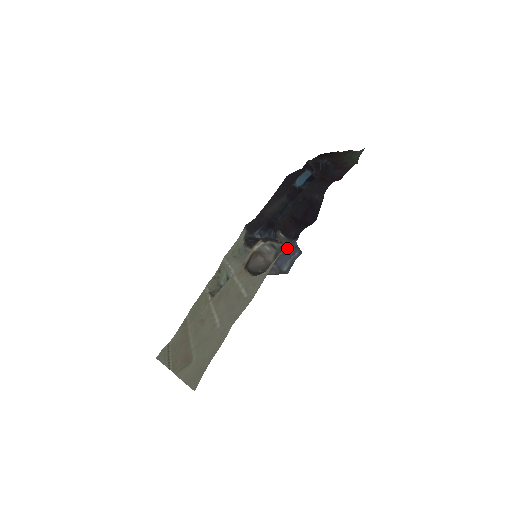
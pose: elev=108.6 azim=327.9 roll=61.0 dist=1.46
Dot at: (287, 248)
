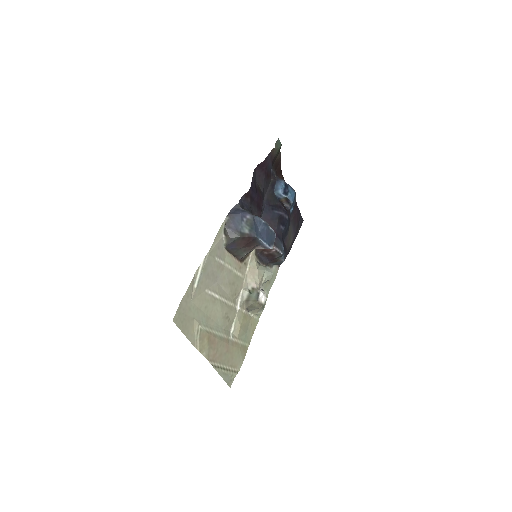
Dot at: (232, 213)
